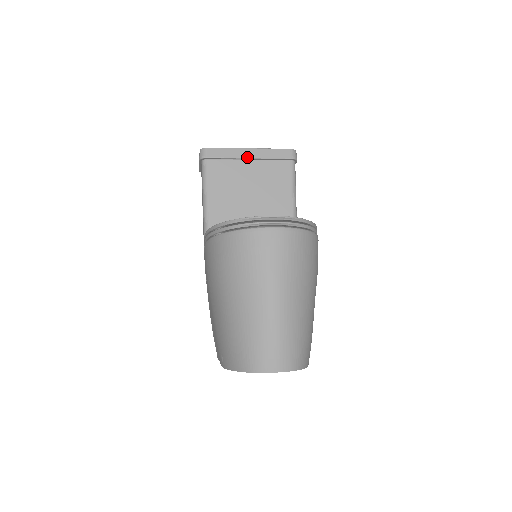
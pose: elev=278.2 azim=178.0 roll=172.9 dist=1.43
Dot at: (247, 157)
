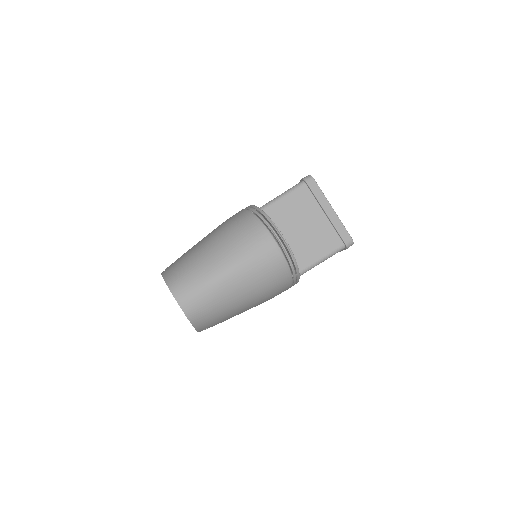
Dot at: (325, 210)
